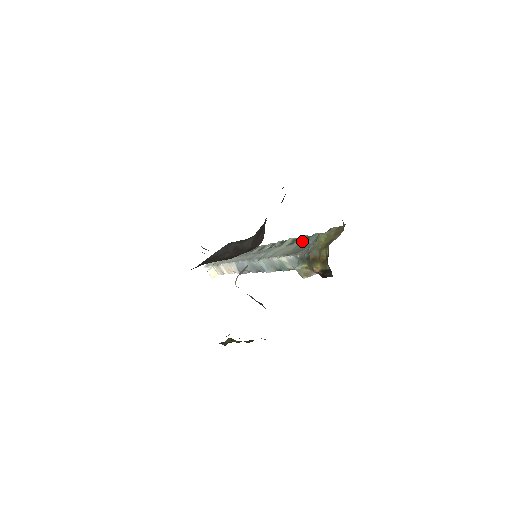
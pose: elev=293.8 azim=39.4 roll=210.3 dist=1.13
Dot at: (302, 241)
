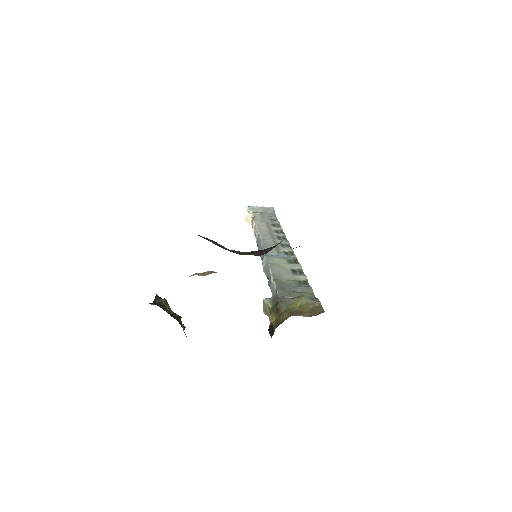
Dot at: (299, 281)
